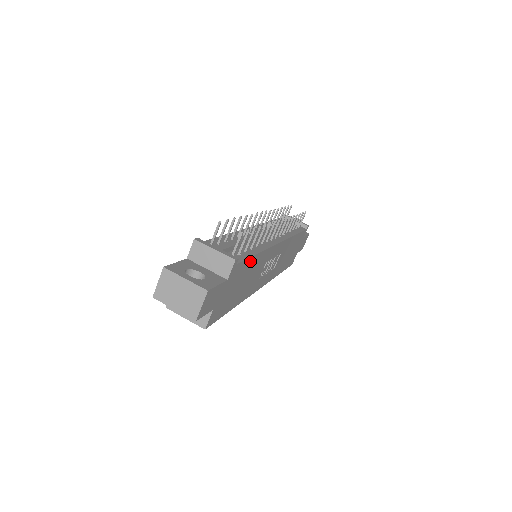
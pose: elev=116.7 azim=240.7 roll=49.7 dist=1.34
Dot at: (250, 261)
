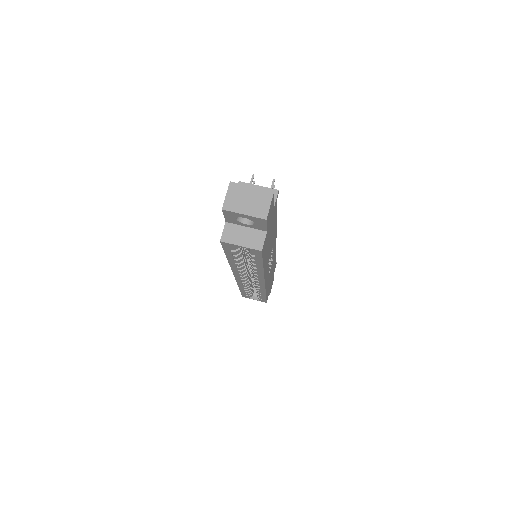
Dot at: (275, 217)
